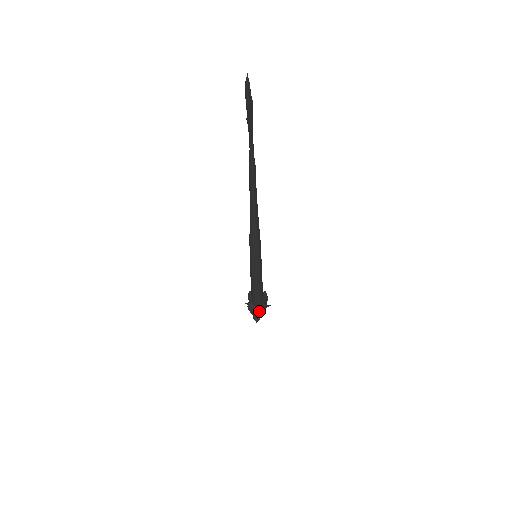
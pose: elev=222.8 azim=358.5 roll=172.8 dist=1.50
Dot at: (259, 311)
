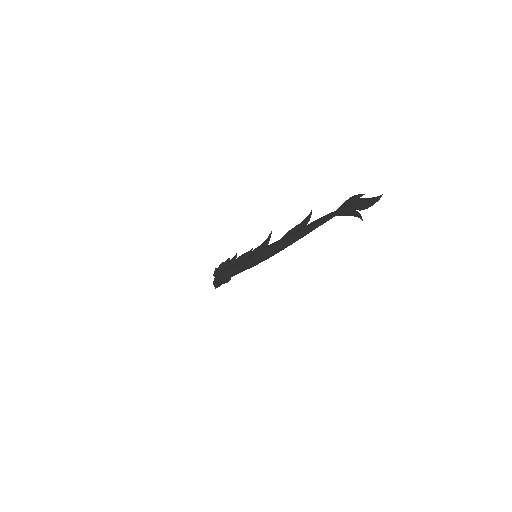
Dot at: (223, 282)
